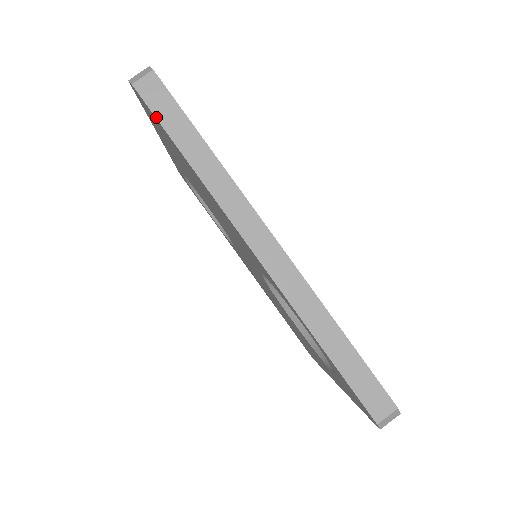
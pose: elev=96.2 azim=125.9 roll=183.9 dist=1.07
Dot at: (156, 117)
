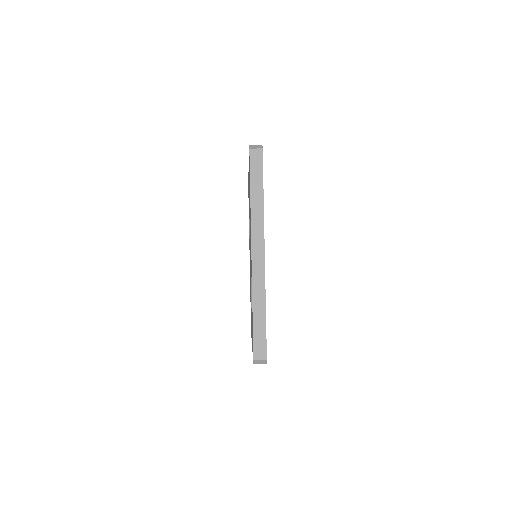
Dot at: (250, 169)
